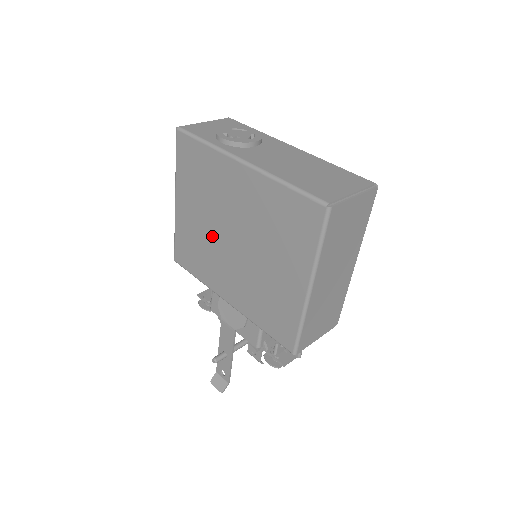
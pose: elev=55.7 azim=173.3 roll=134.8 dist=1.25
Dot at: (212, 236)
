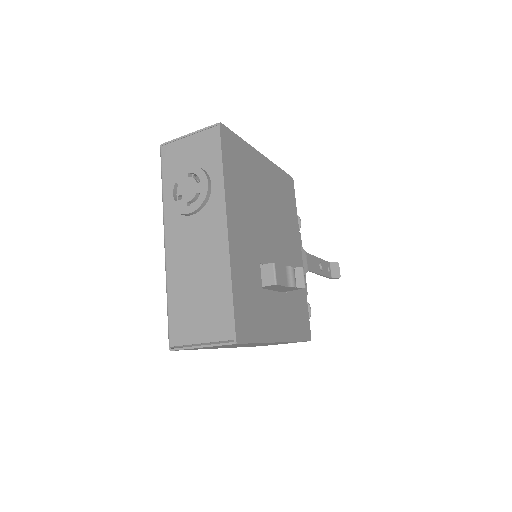
Dot at: occluded
